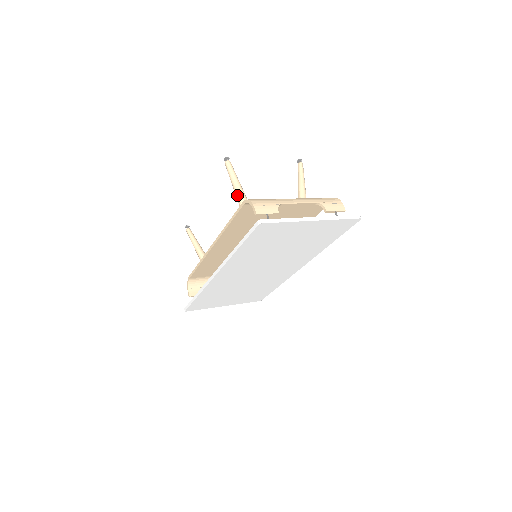
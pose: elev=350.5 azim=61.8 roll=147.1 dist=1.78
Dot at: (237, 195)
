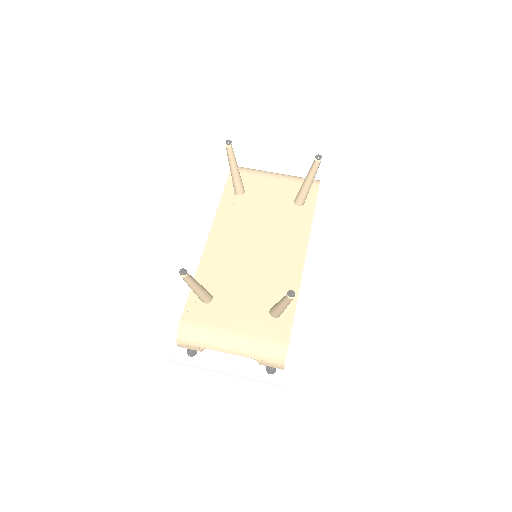
Dot at: occluded
